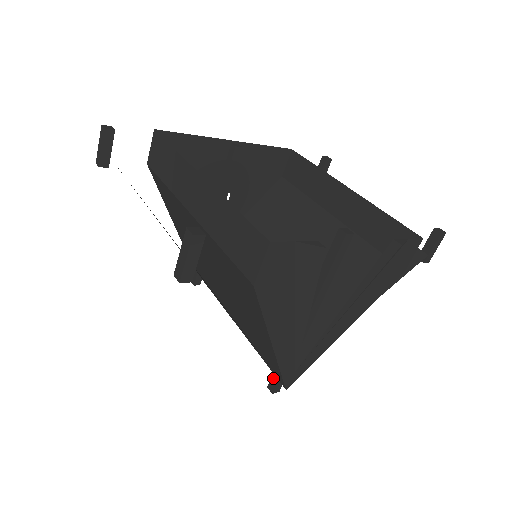
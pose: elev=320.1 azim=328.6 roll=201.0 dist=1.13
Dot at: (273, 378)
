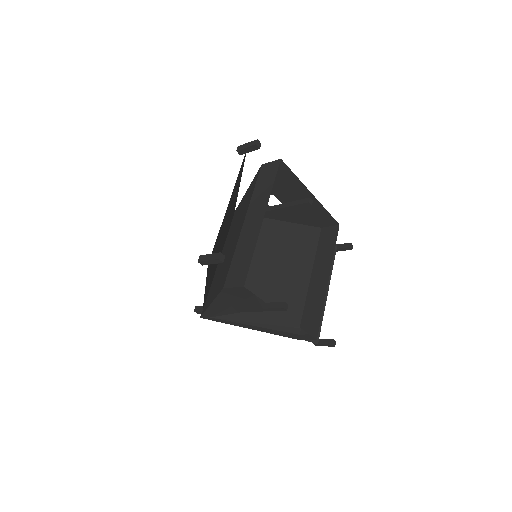
Dot at: (201, 307)
